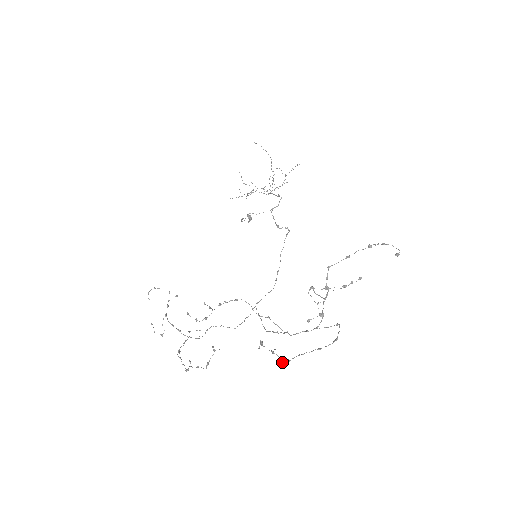
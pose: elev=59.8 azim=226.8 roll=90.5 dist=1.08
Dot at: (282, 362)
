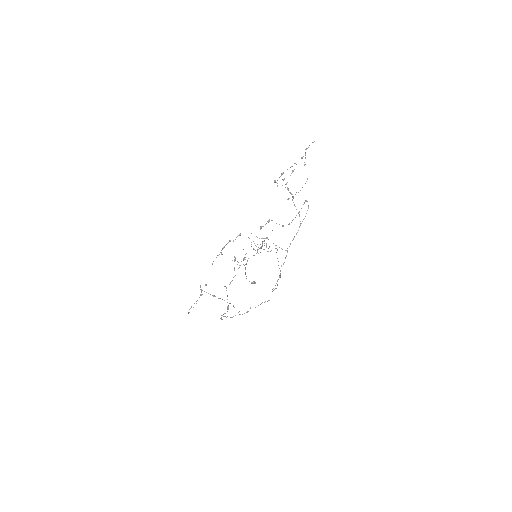
Dot at: occluded
